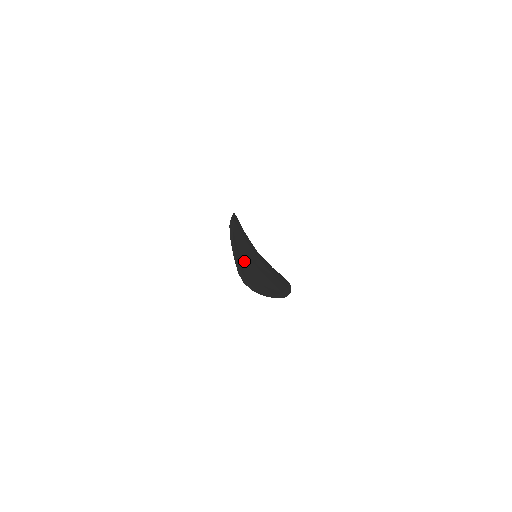
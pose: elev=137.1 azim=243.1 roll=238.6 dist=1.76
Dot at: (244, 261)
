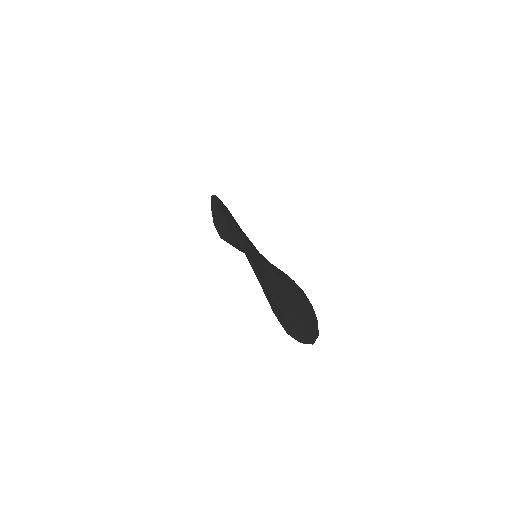
Dot at: (269, 288)
